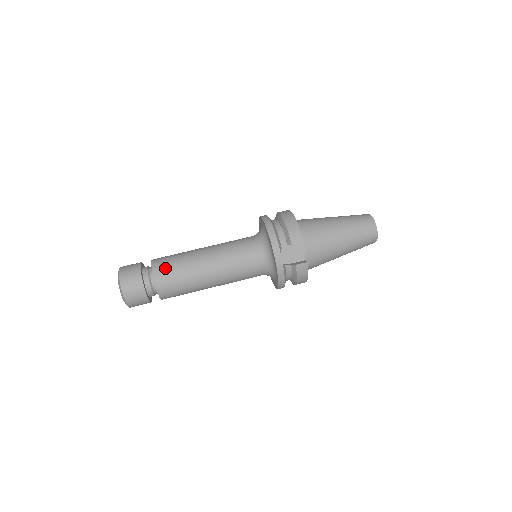
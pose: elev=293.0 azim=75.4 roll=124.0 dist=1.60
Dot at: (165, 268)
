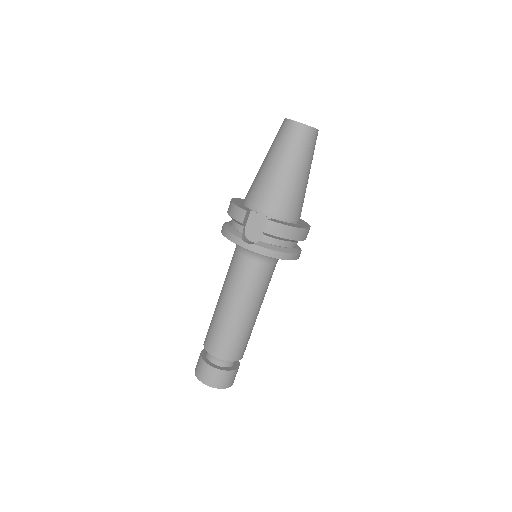
Dot at: (209, 338)
